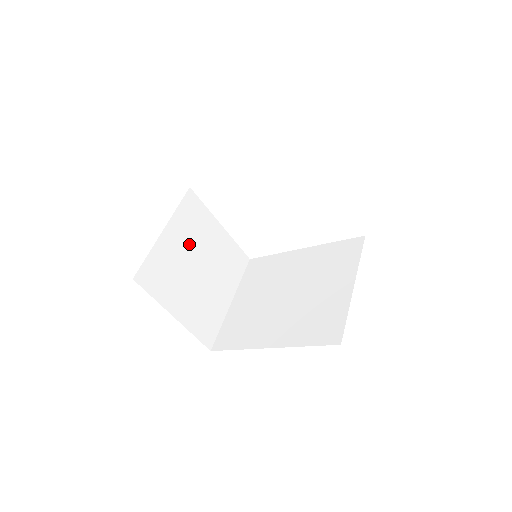
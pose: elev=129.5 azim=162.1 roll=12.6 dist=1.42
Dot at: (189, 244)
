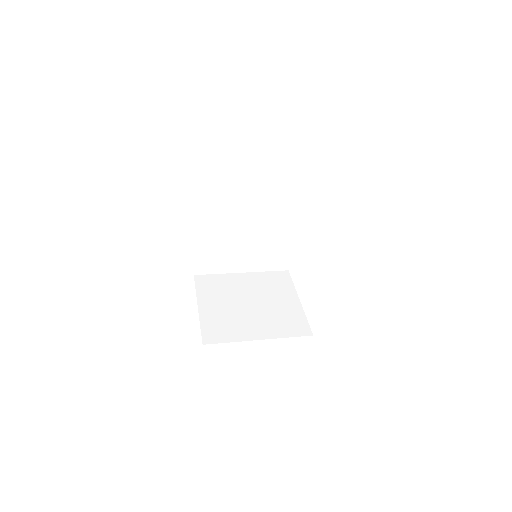
Dot at: (255, 289)
